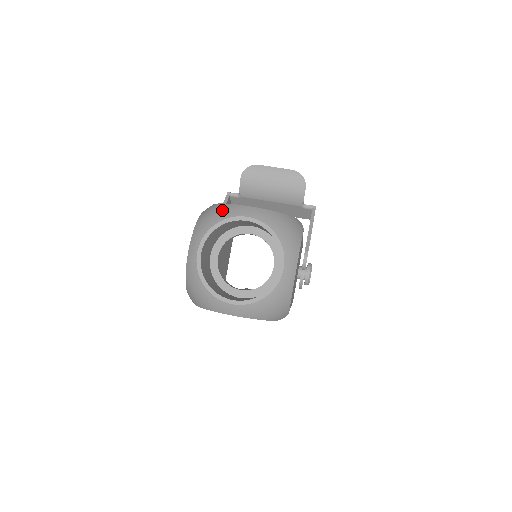
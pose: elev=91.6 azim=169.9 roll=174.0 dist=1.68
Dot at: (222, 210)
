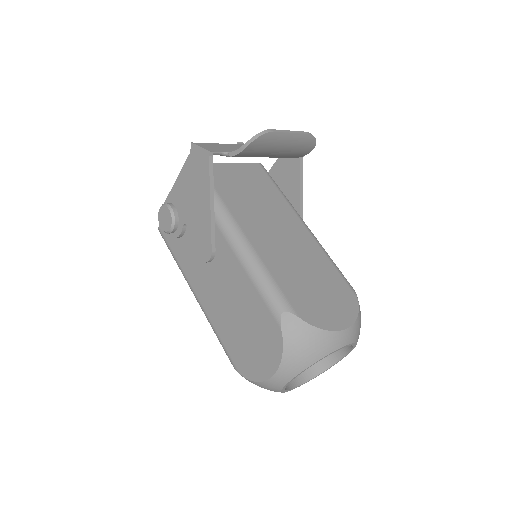
Dot at: (321, 343)
